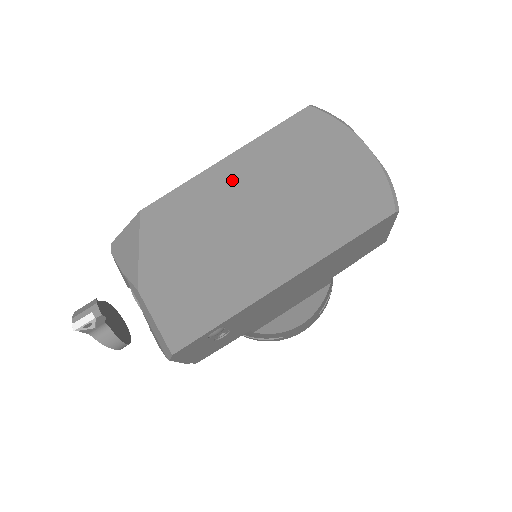
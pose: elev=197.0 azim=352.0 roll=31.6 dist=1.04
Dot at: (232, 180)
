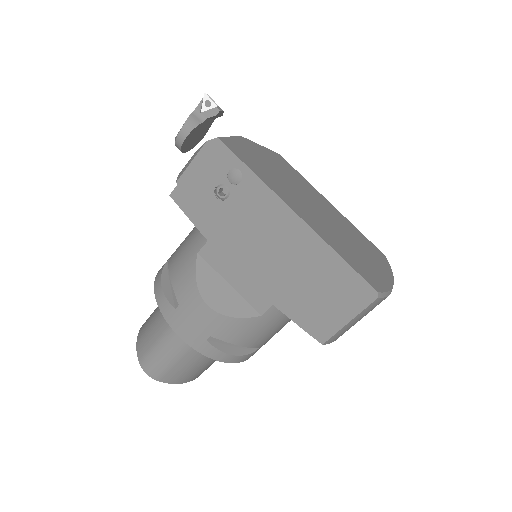
Dot at: (325, 204)
